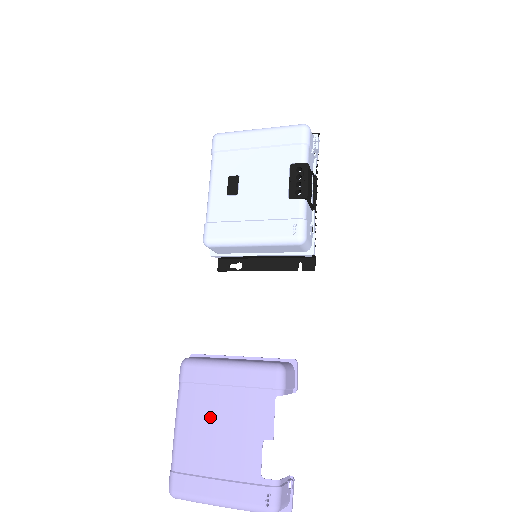
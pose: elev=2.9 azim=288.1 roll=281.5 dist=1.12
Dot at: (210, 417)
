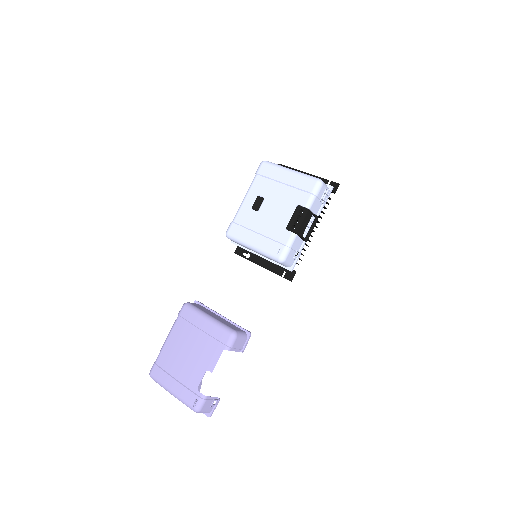
Dot at: (185, 343)
